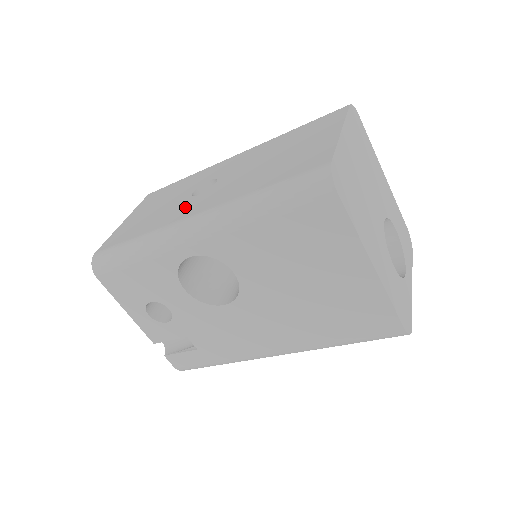
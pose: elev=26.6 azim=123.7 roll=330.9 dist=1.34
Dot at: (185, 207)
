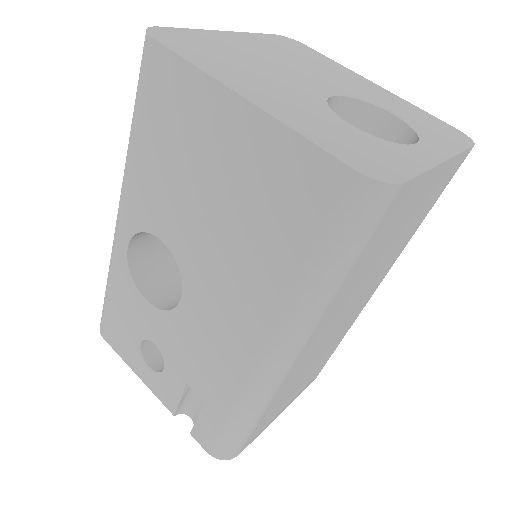
Dot at: occluded
